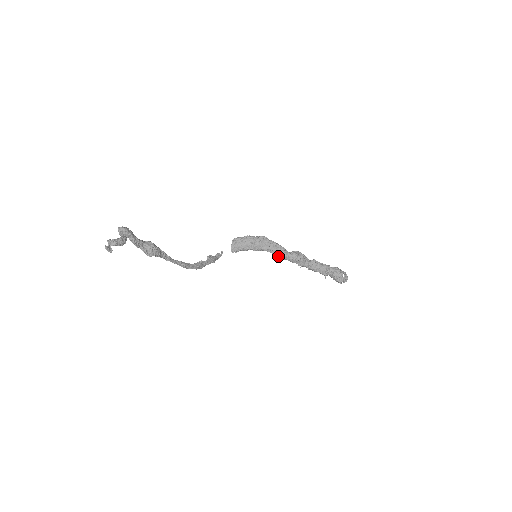
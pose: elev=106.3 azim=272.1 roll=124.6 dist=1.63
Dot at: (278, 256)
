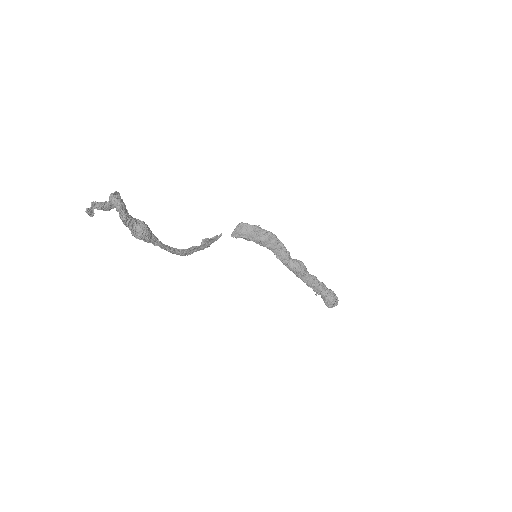
Dot at: (279, 259)
